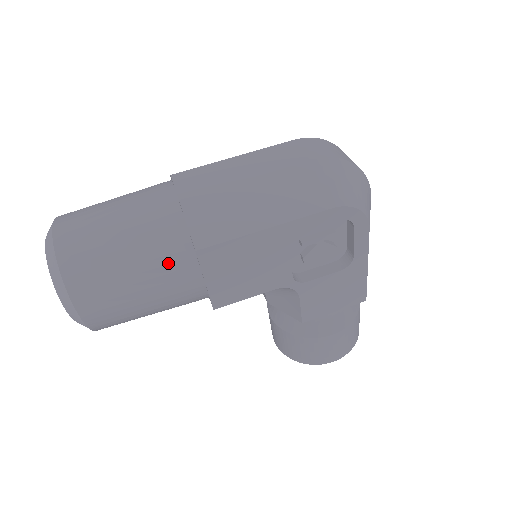
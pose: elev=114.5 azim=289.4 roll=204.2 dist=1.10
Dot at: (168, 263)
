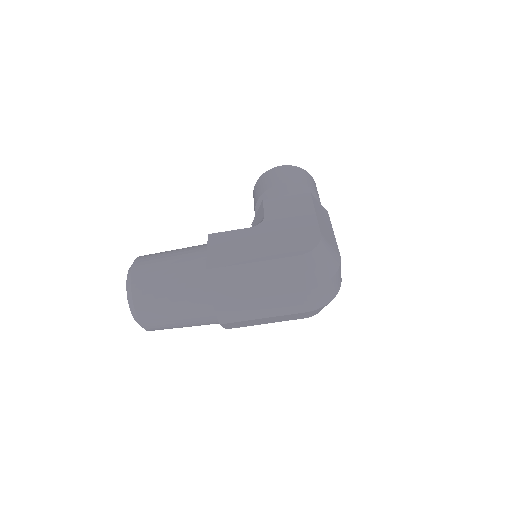
Dot at: occluded
